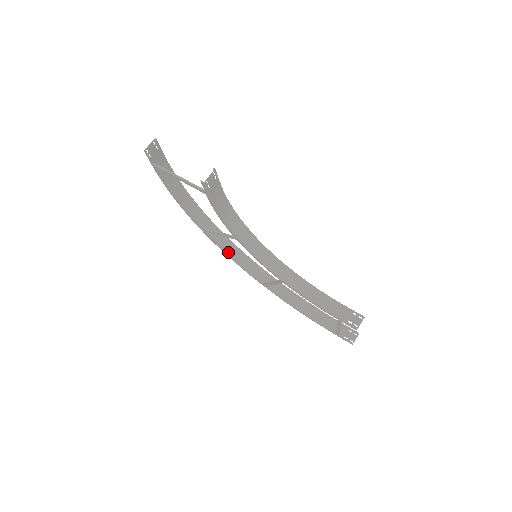
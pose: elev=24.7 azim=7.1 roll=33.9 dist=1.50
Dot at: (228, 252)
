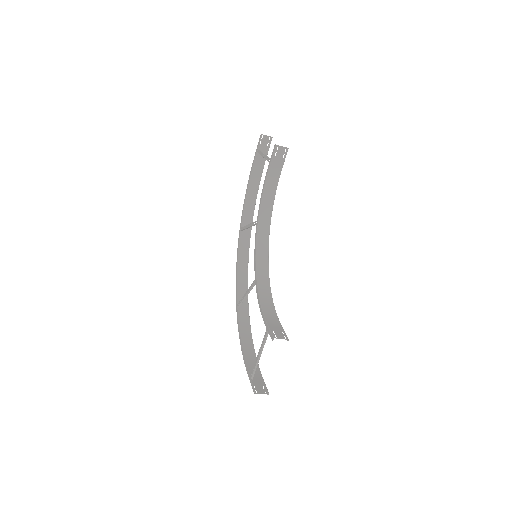
Dot at: (239, 263)
